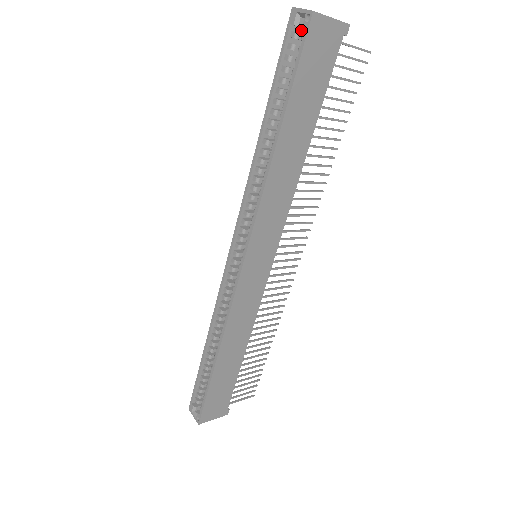
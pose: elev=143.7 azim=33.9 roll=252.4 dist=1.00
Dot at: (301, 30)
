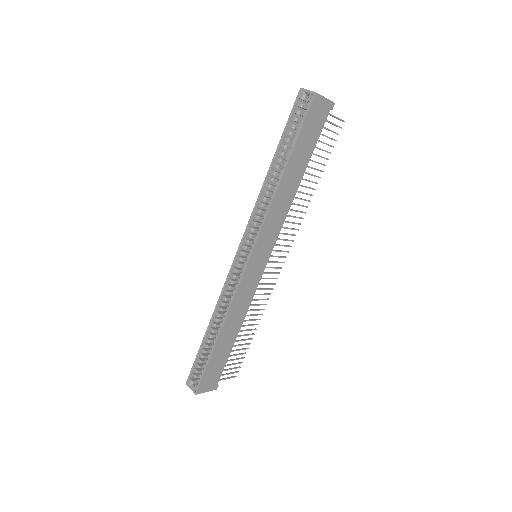
Dot at: (304, 102)
